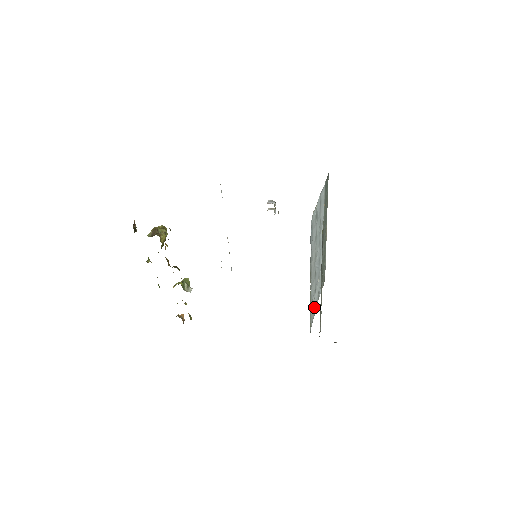
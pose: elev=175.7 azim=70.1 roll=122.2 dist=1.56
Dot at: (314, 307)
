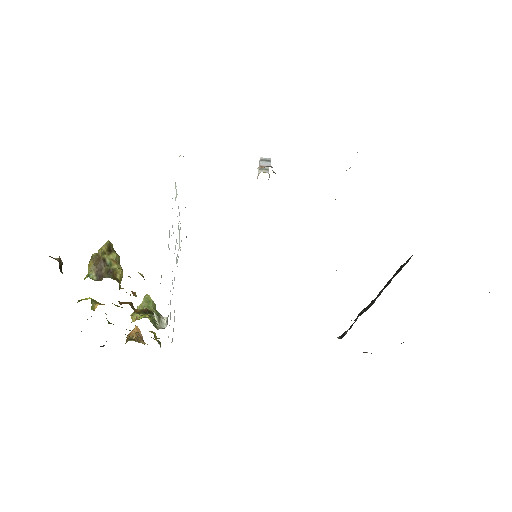
Dot at: occluded
